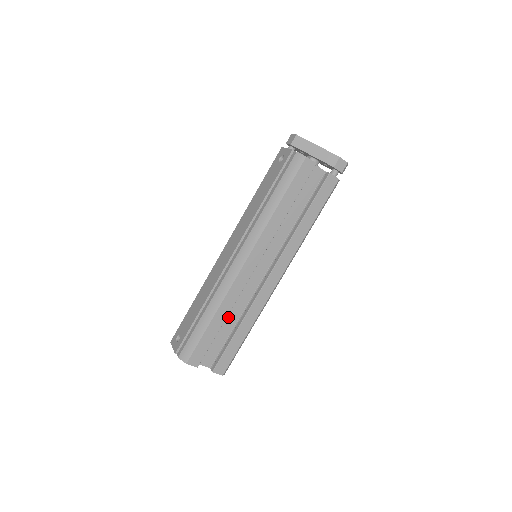
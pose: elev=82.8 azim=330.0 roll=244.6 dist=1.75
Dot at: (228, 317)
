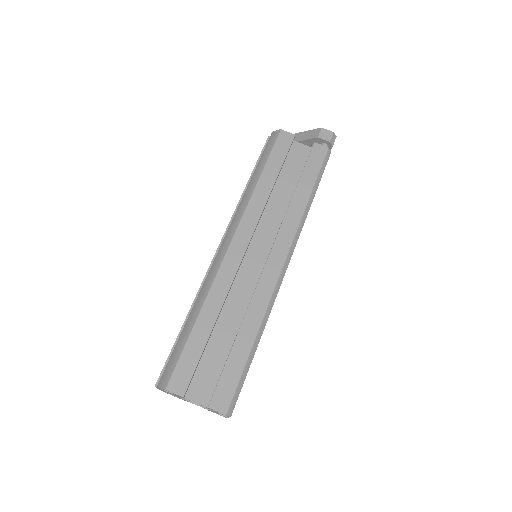
Dot at: (224, 324)
